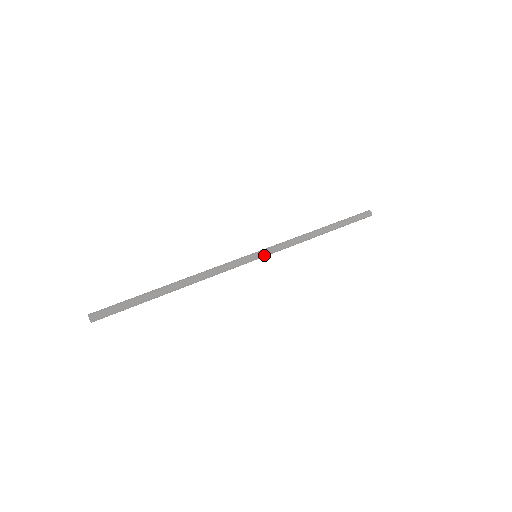
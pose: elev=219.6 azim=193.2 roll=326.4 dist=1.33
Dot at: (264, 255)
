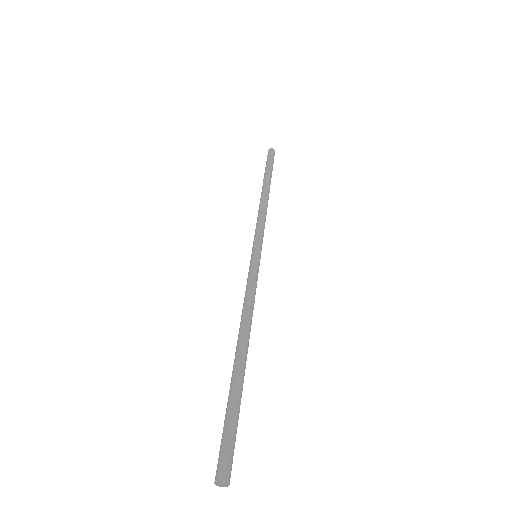
Dot at: (261, 249)
